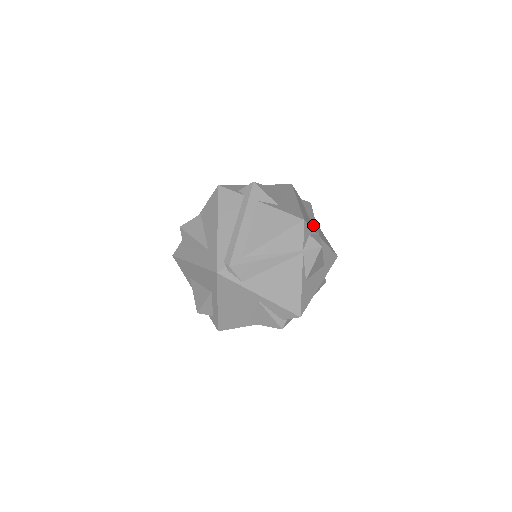
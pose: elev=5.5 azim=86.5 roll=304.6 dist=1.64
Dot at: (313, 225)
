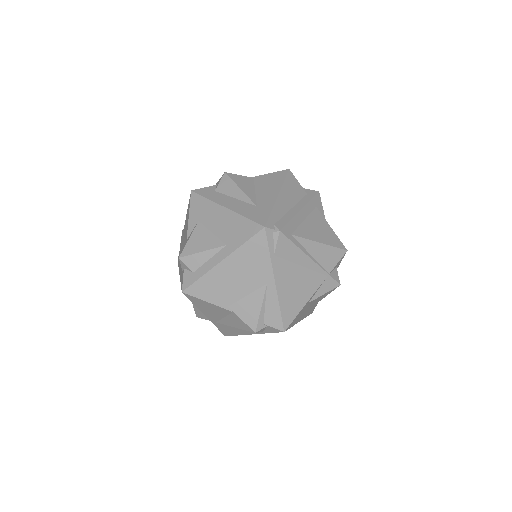
Dot at: occluded
